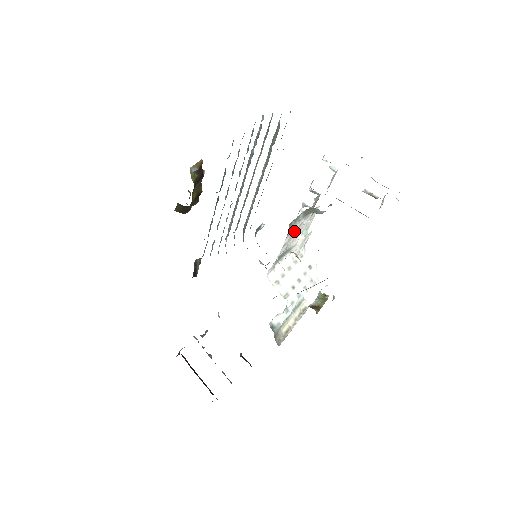
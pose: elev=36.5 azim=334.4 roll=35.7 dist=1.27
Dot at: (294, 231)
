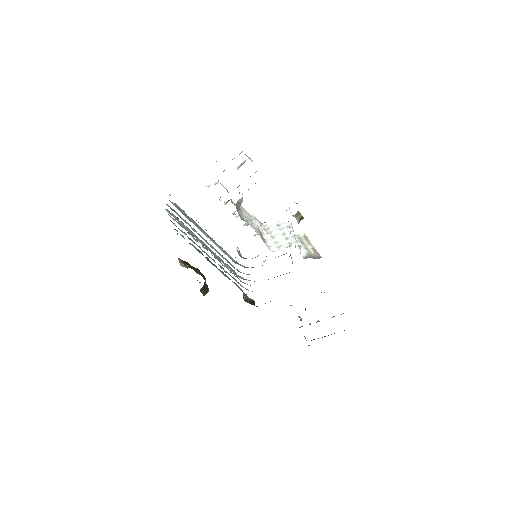
Dot at: occluded
